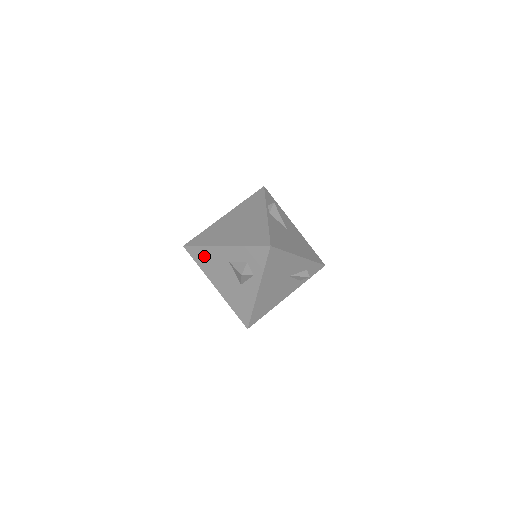
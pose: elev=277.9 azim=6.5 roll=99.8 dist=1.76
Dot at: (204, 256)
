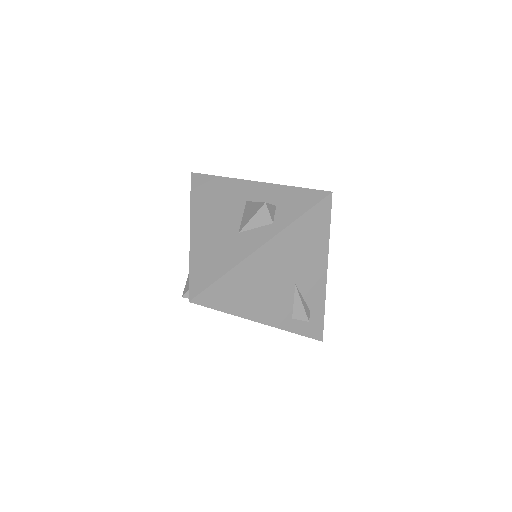
Dot at: (212, 188)
